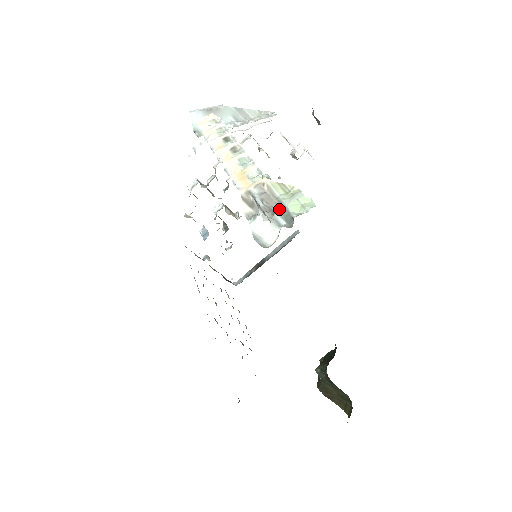
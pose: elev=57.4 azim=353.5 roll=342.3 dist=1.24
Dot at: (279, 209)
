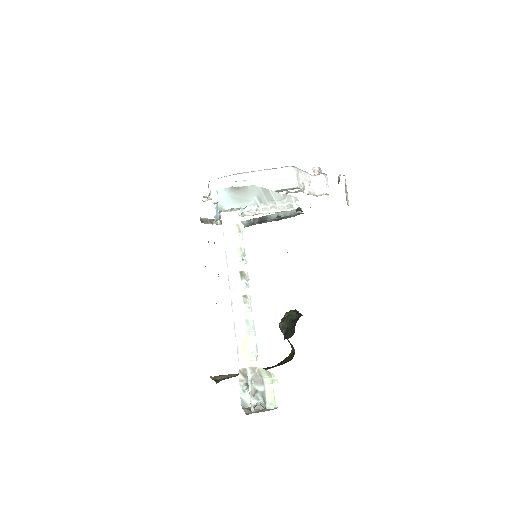
Dot at: (261, 390)
